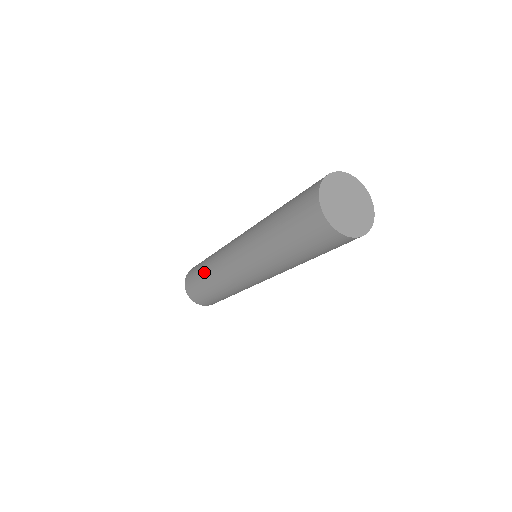
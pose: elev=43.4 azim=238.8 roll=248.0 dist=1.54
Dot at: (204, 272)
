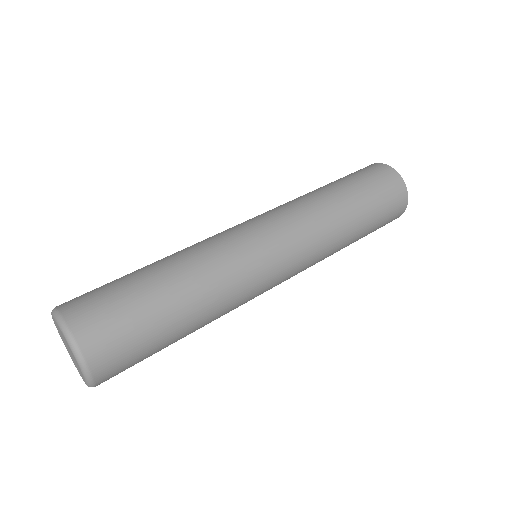
Dot at: occluded
